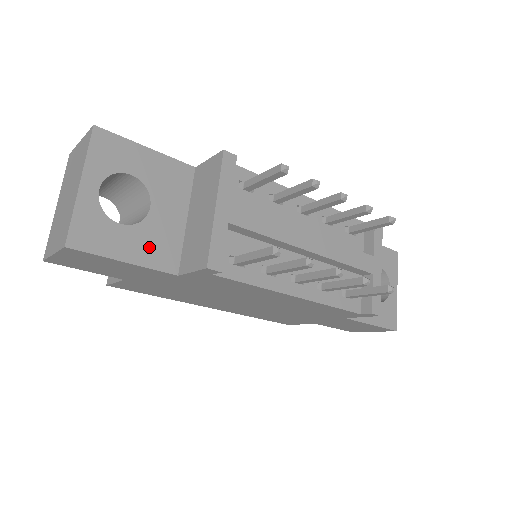
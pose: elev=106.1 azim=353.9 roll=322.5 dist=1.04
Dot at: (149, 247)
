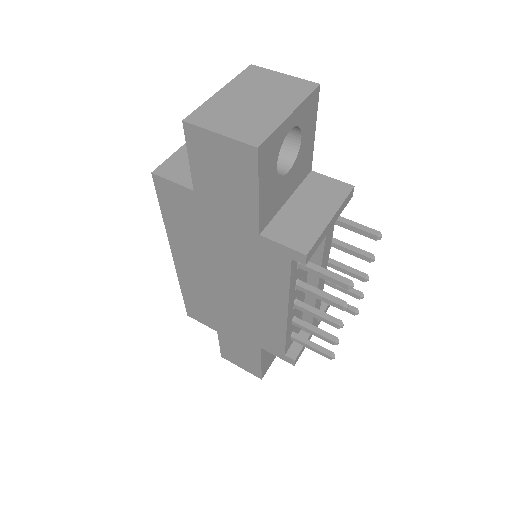
Dot at: (269, 198)
